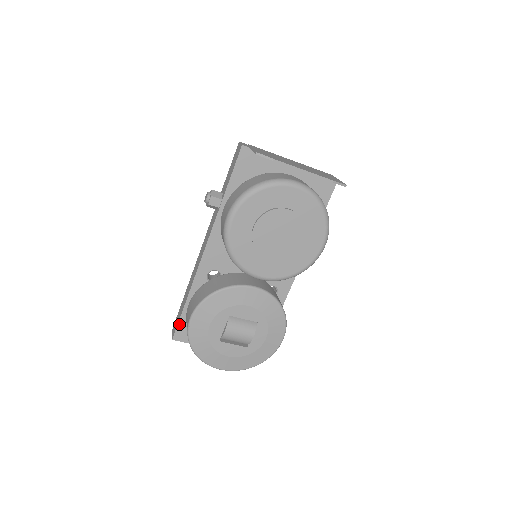
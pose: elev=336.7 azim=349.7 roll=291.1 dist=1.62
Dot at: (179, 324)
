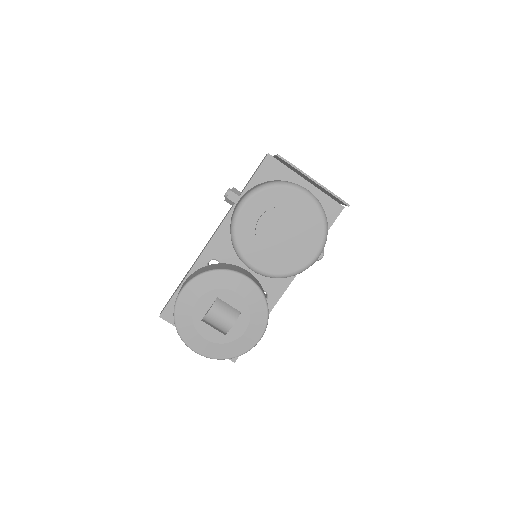
Dot at: (170, 303)
